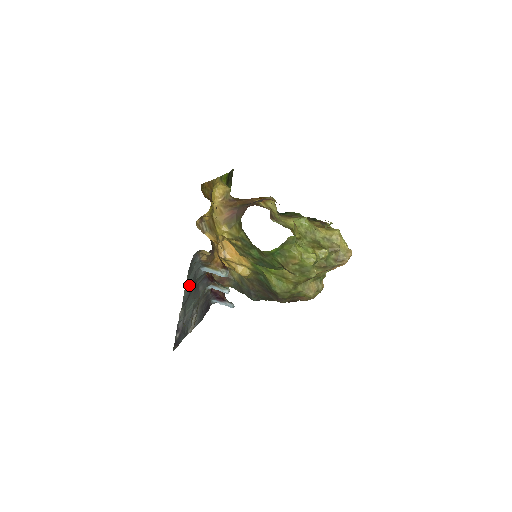
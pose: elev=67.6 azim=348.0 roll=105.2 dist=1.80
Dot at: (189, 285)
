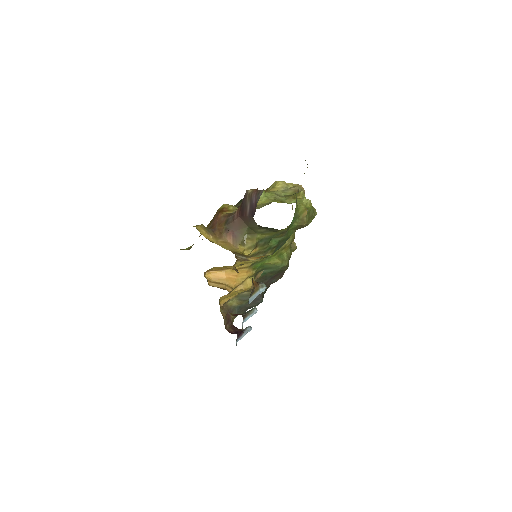
Dot at: occluded
